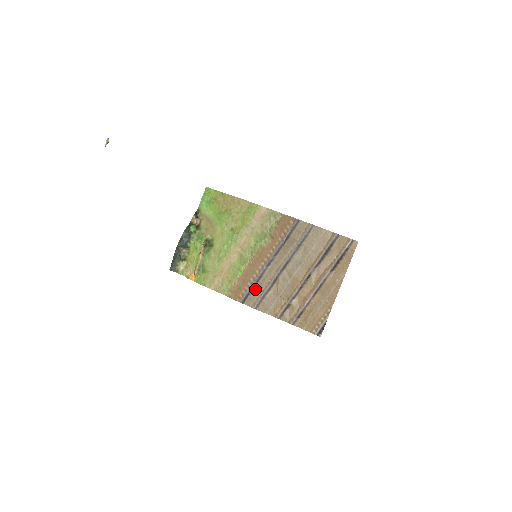
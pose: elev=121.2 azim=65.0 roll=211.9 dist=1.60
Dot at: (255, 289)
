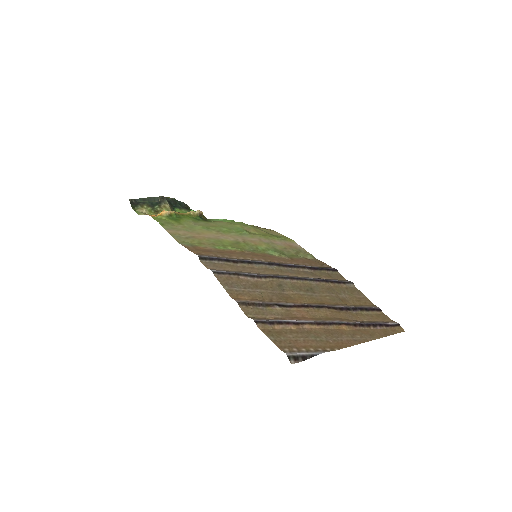
Dot at: (231, 264)
